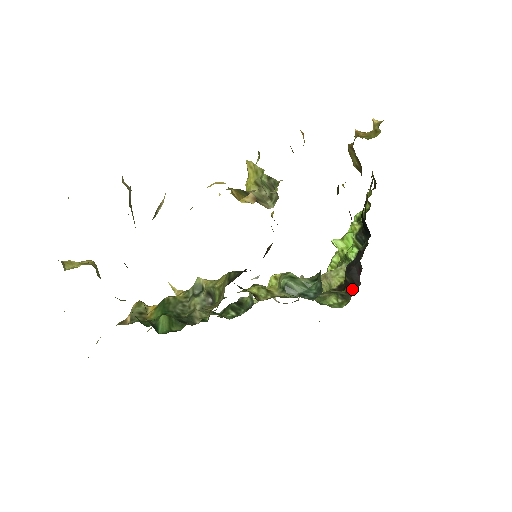
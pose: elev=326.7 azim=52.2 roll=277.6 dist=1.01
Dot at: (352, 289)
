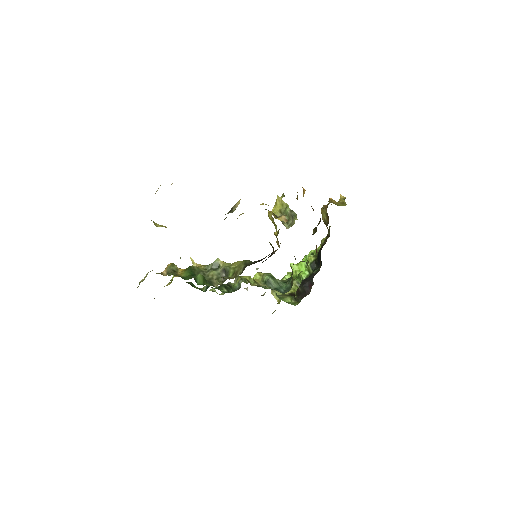
Dot at: (302, 296)
